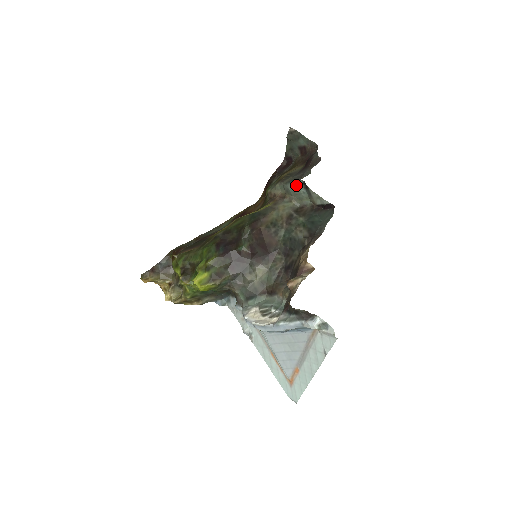
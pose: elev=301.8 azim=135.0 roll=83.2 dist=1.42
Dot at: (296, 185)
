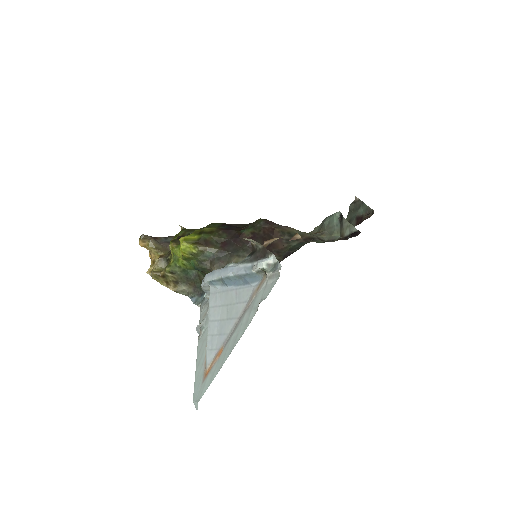
Dot at: (333, 217)
